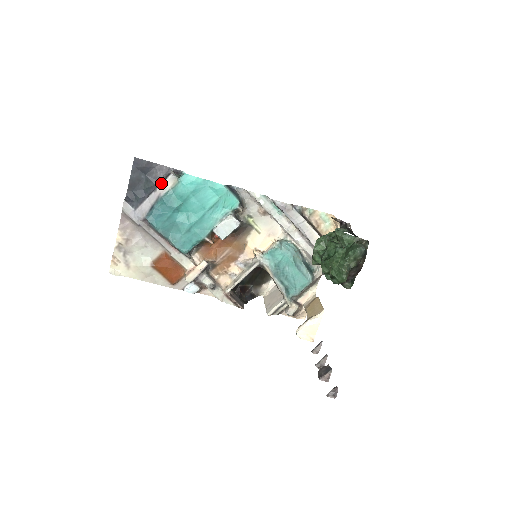
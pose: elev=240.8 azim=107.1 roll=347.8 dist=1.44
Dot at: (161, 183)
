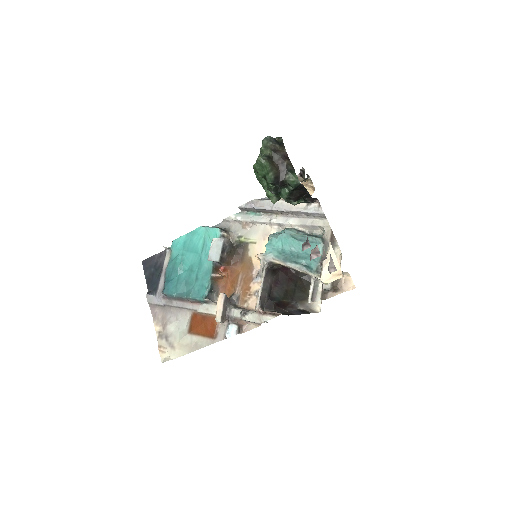
Dot at: (164, 262)
